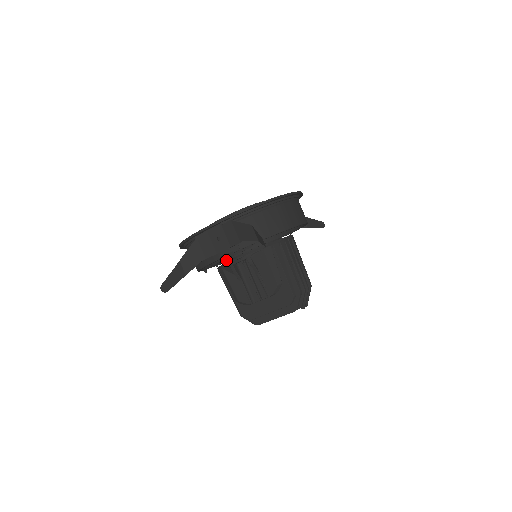
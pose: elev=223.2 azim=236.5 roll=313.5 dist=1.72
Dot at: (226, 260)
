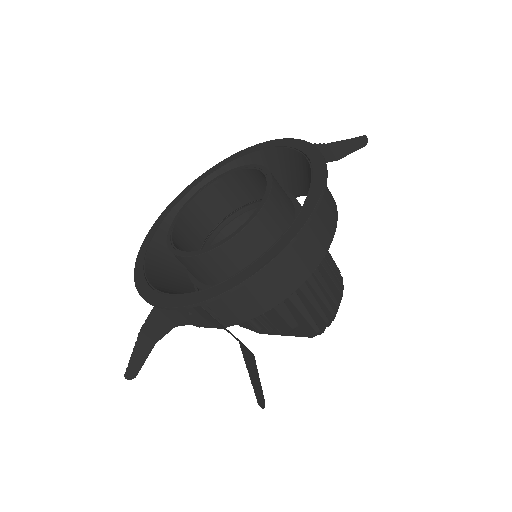
Dot at: occluded
